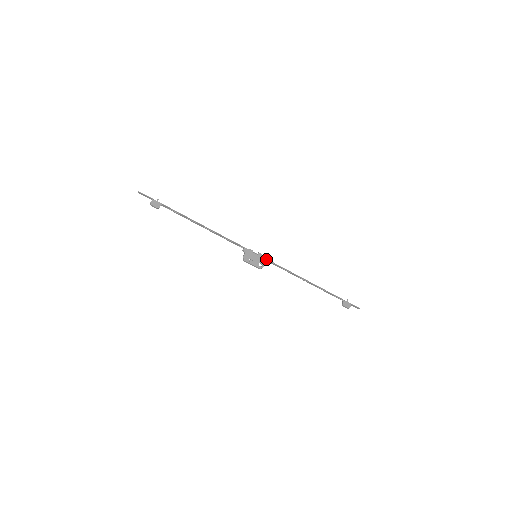
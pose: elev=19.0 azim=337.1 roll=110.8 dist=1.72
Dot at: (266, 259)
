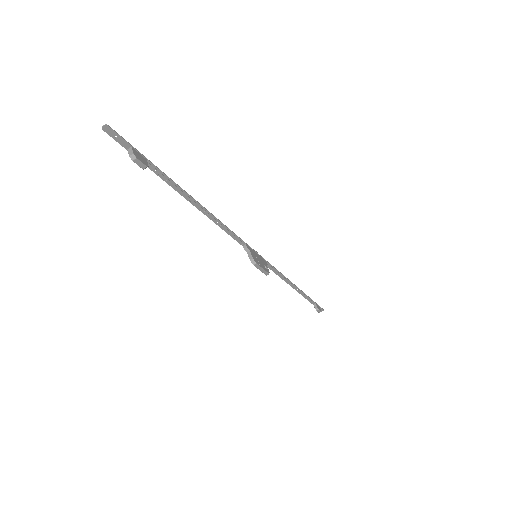
Dot at: (264, 259)
